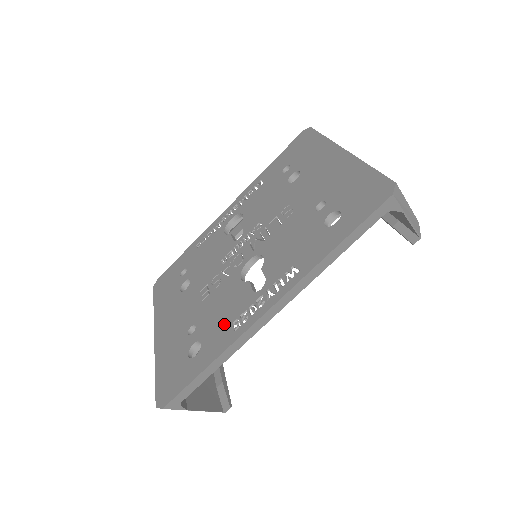
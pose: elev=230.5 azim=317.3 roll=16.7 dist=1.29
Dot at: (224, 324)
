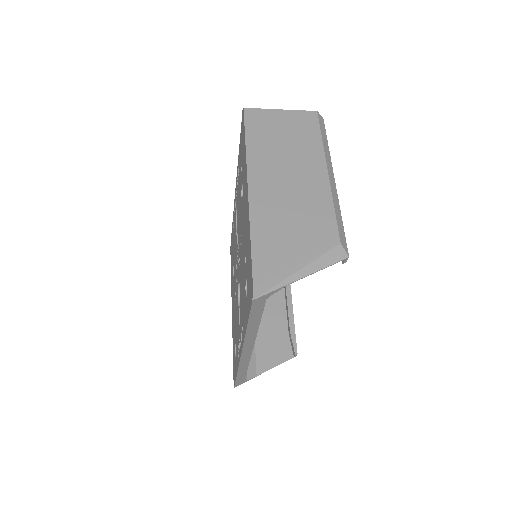
Dot at: (237, 343)
